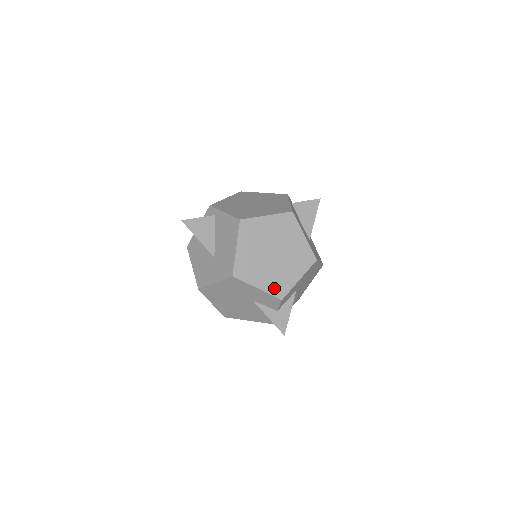
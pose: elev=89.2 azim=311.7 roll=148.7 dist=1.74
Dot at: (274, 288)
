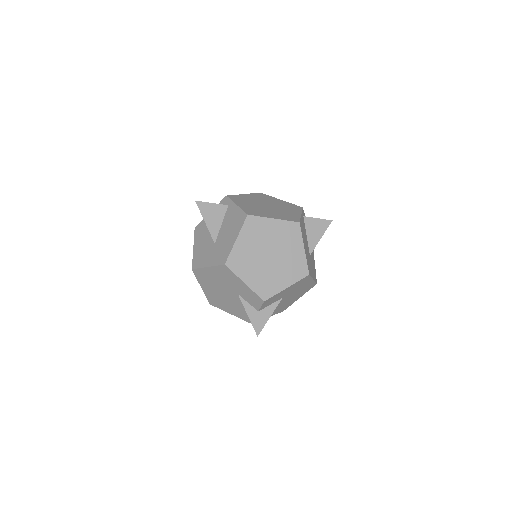
Dot at: (260, 288)
